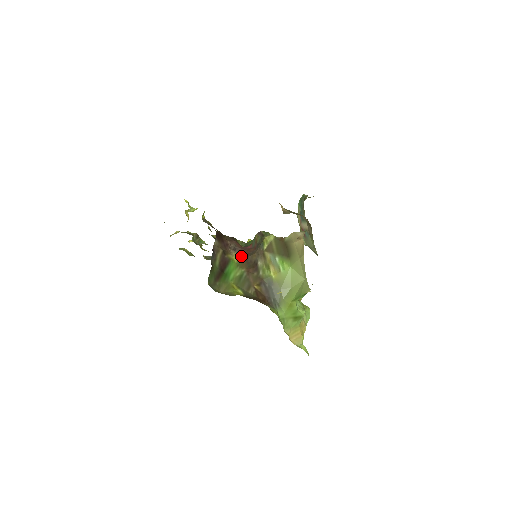
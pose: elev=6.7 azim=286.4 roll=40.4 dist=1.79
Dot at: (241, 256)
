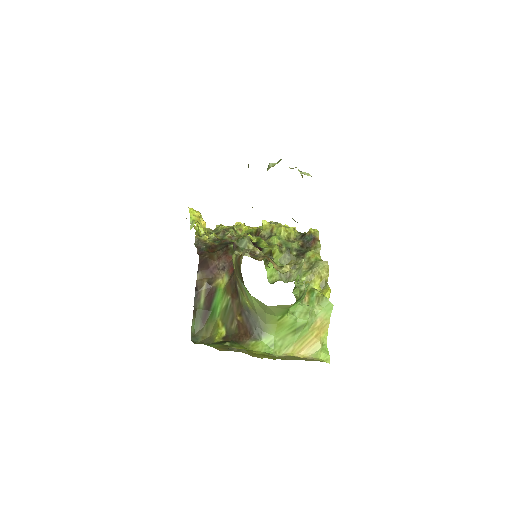
Dot at: (228, 277)
